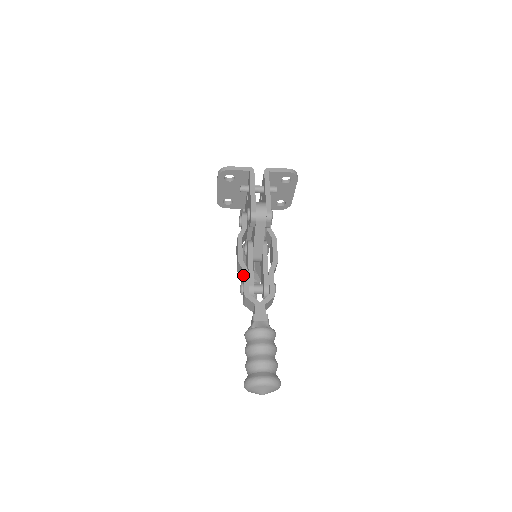
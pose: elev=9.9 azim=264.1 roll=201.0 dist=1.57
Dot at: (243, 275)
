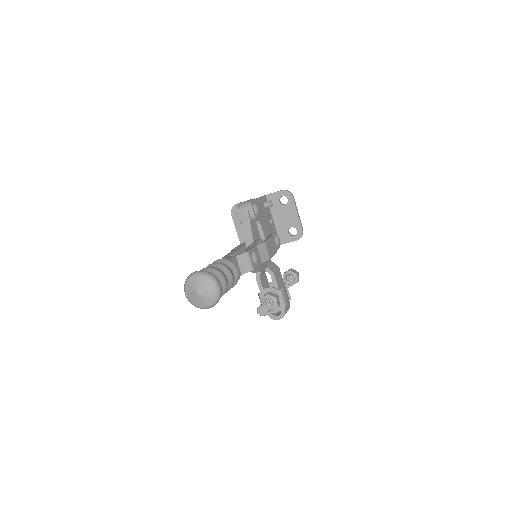
Dot at: occluded
